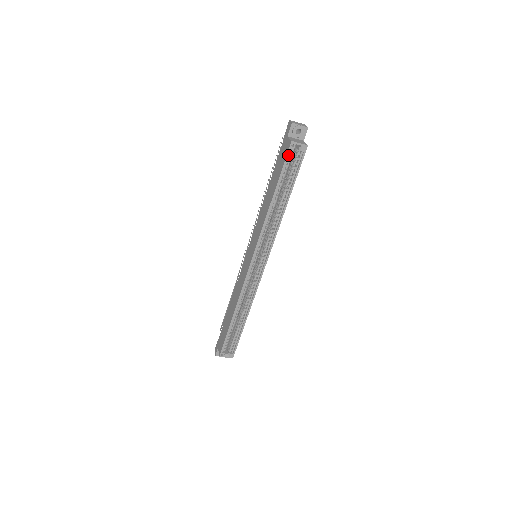
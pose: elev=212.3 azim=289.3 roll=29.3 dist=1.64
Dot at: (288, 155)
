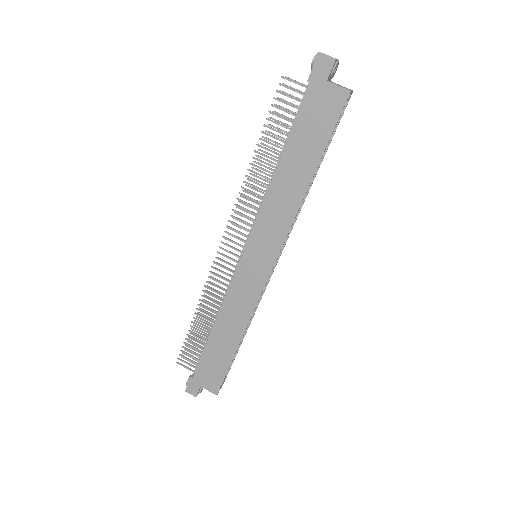
Dot at: (338, 112)
